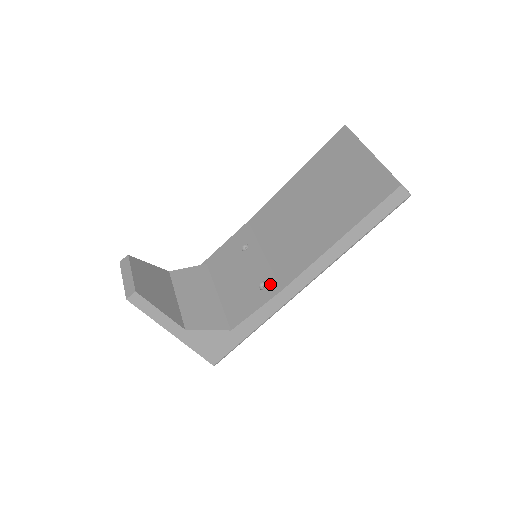
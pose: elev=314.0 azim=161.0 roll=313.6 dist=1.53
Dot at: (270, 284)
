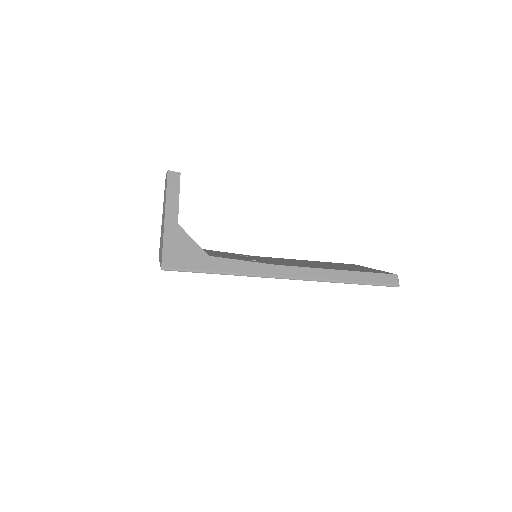
Dot at: (263, 262)
